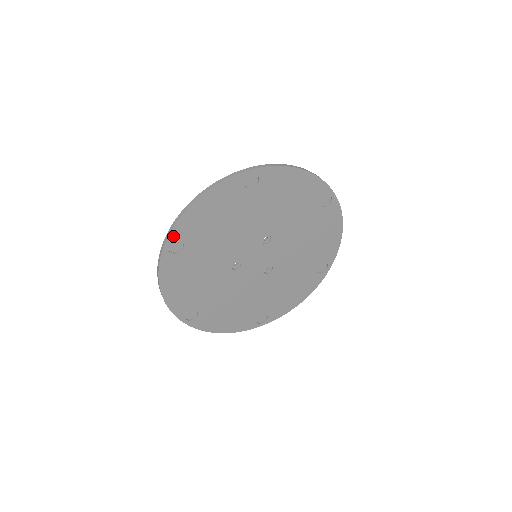
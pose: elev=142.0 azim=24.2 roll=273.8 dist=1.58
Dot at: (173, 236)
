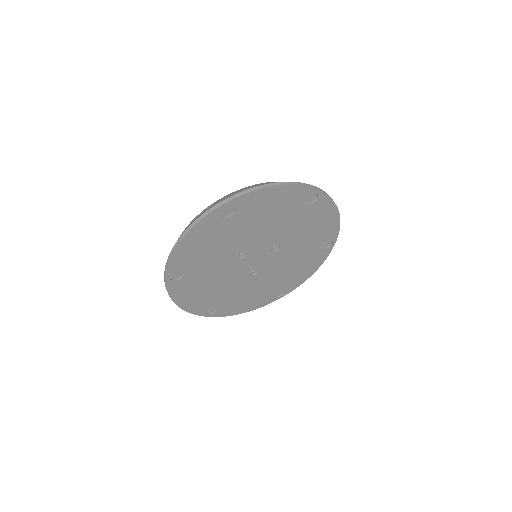
Dot at: (235, 201)
